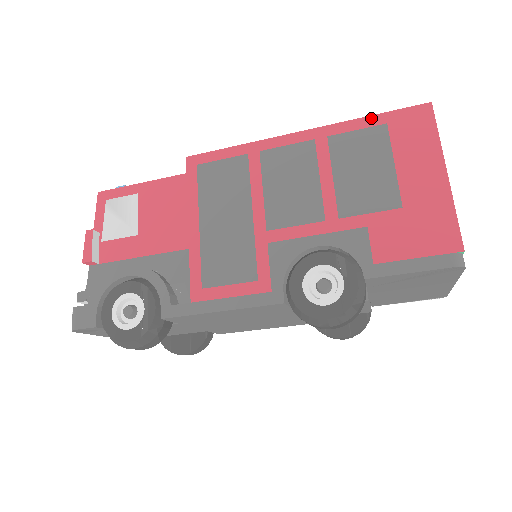
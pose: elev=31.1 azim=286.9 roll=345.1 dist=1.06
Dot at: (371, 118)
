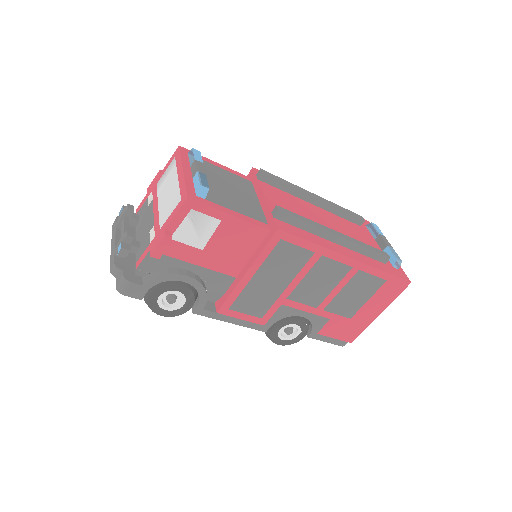
Dot at: (385, 274)
